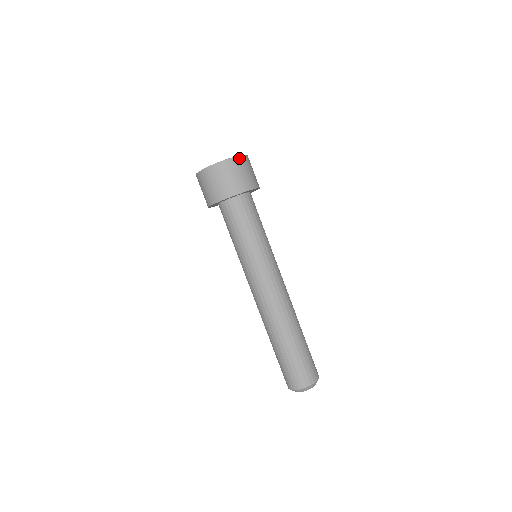
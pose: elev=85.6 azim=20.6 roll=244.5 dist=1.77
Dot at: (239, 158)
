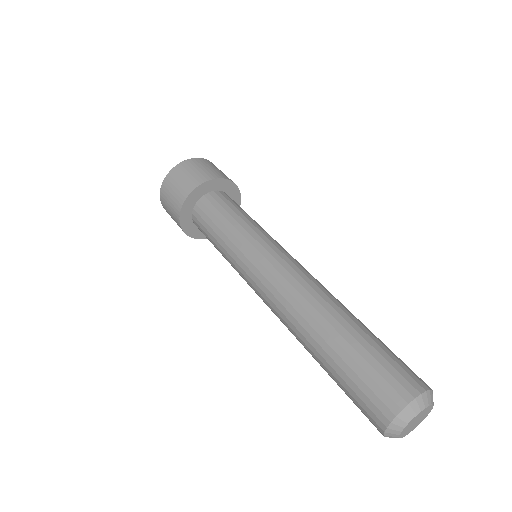
Dot at: (197, 159)
